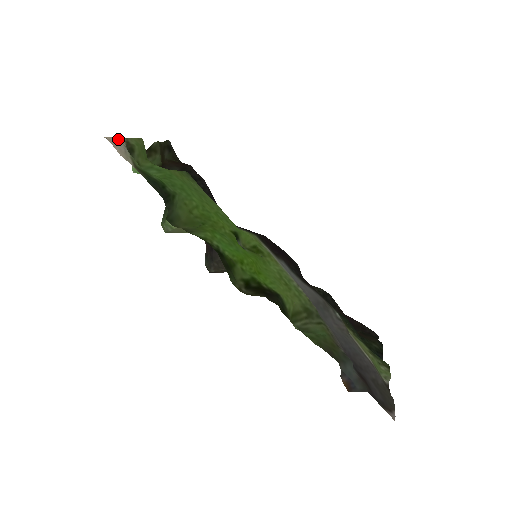
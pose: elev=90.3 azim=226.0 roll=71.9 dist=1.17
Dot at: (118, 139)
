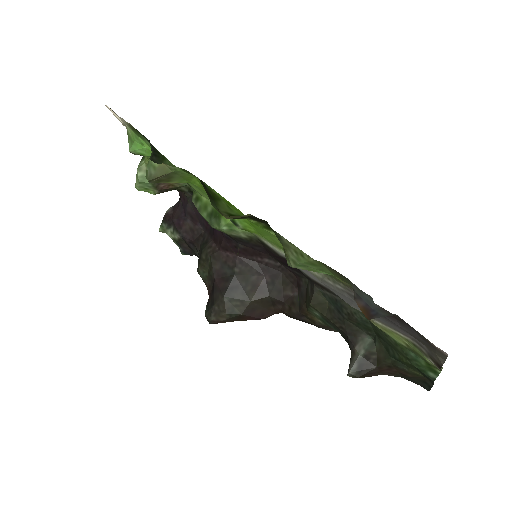
Dot at: (120, 121)
